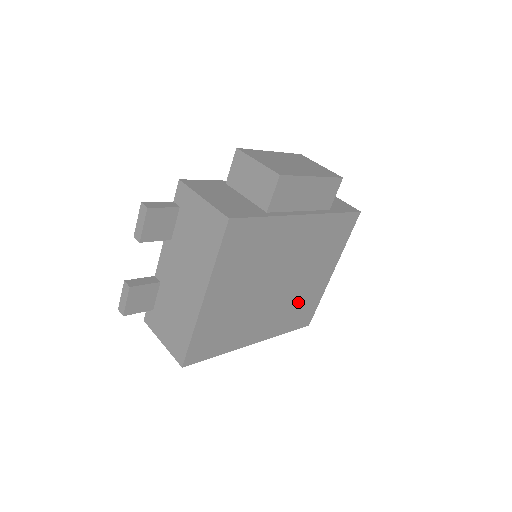
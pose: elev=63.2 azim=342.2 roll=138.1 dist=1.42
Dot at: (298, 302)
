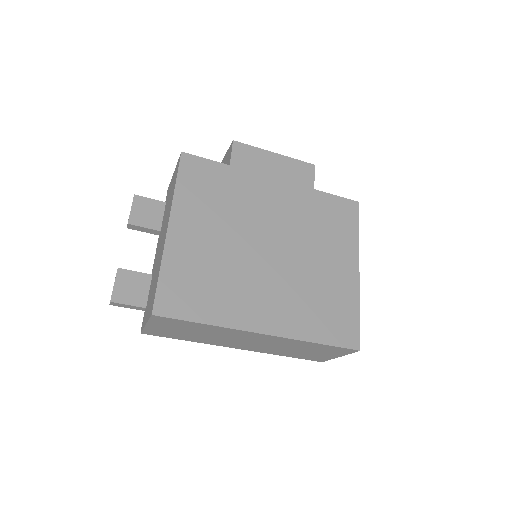
Dot at: (318, 295)
